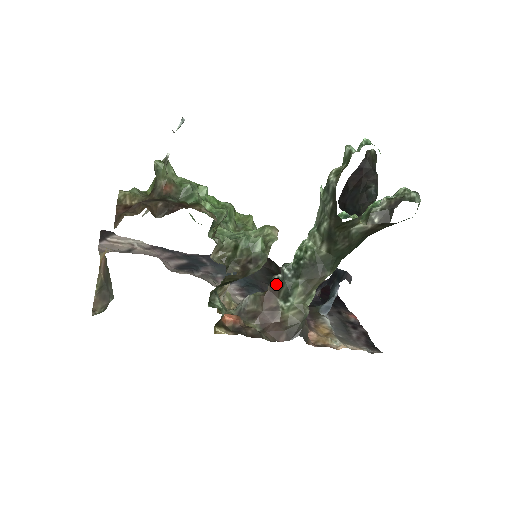
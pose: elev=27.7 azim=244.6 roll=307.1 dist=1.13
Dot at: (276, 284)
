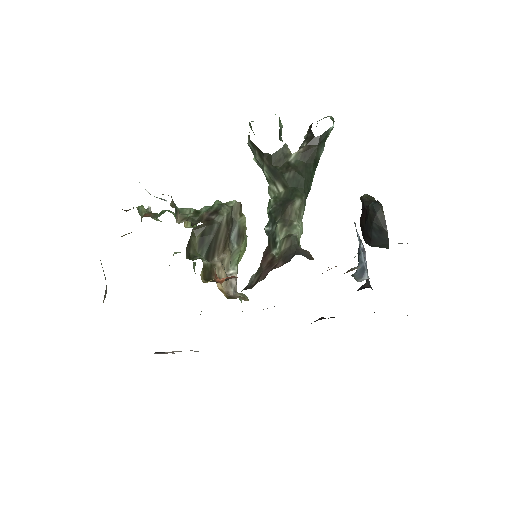
Dot at: (267, 246)
